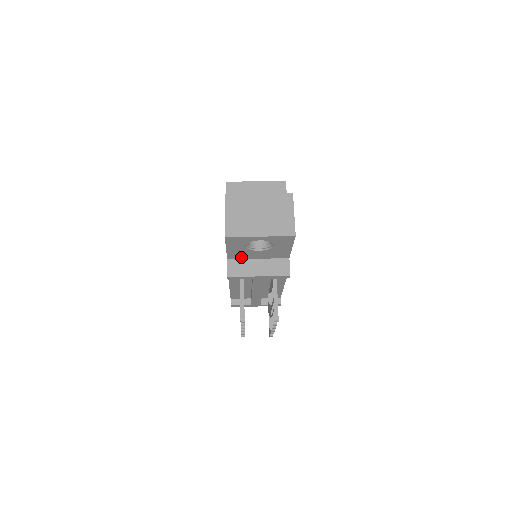
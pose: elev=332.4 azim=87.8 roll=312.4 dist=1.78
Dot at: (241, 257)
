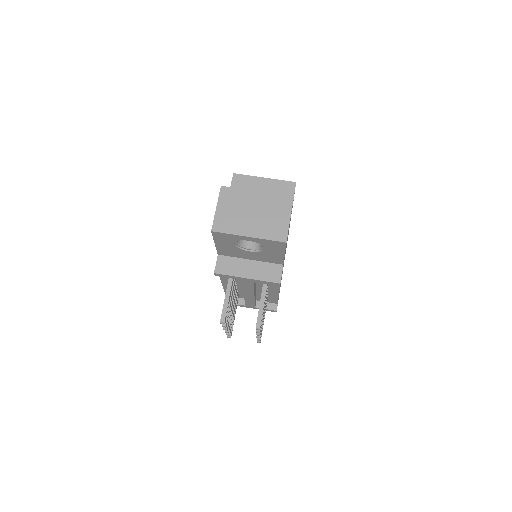
Dot at: (232, 255)
